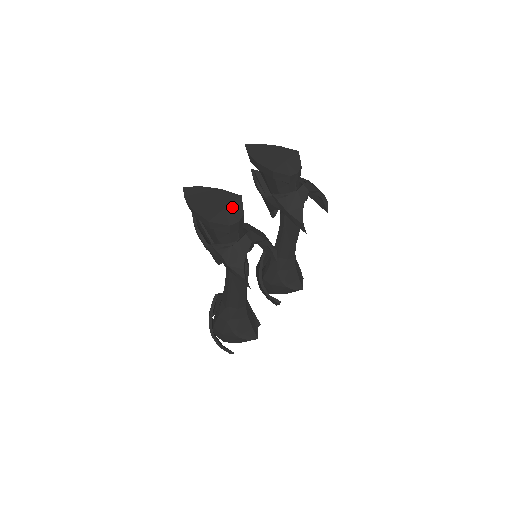
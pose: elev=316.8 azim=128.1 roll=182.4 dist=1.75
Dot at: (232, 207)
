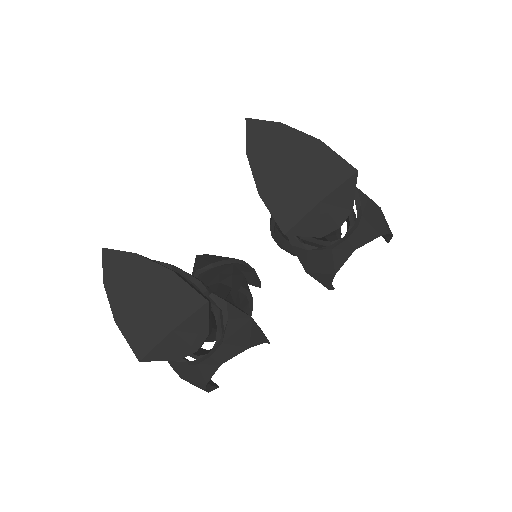
Dot at: (187, 327)
